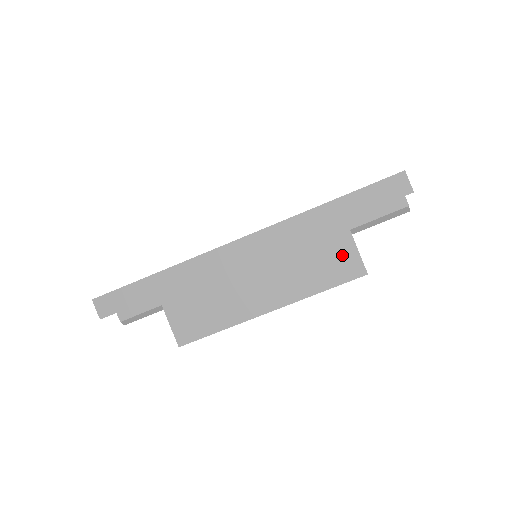
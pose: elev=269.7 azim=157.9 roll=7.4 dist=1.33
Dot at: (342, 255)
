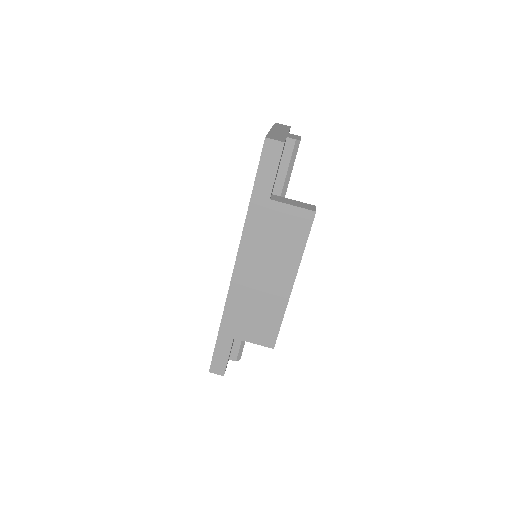
Dot at: (291, 218)
